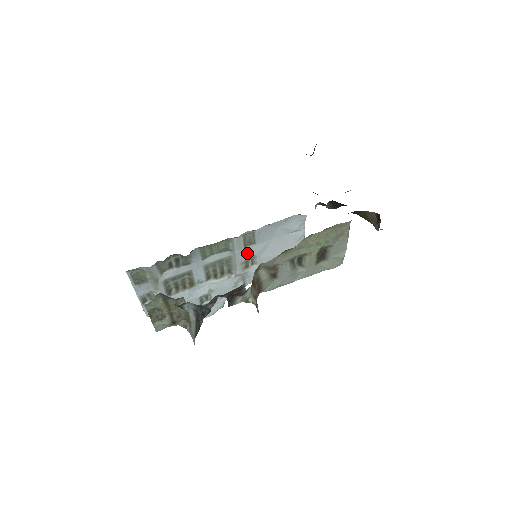
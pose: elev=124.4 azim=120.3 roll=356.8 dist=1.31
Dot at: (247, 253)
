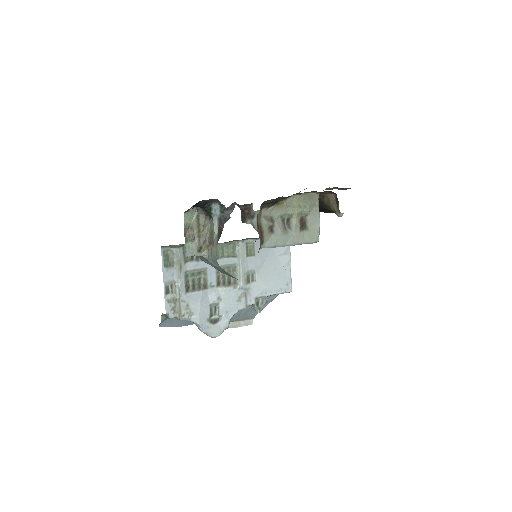
Dot at: (249, 264)
